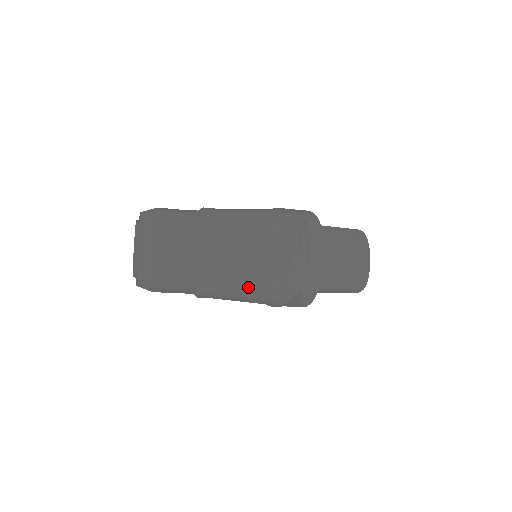
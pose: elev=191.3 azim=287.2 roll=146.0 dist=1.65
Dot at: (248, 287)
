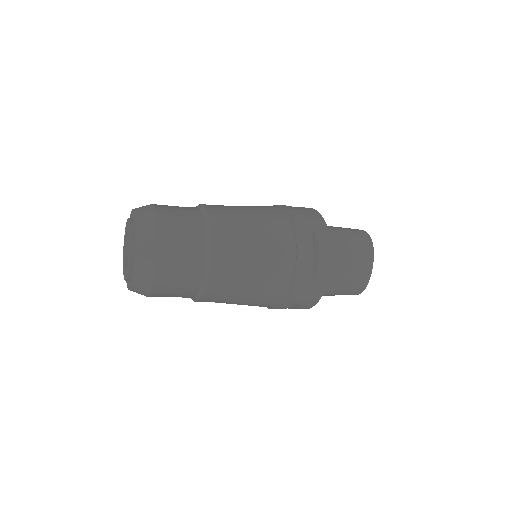
Dot at: (247, 299)
